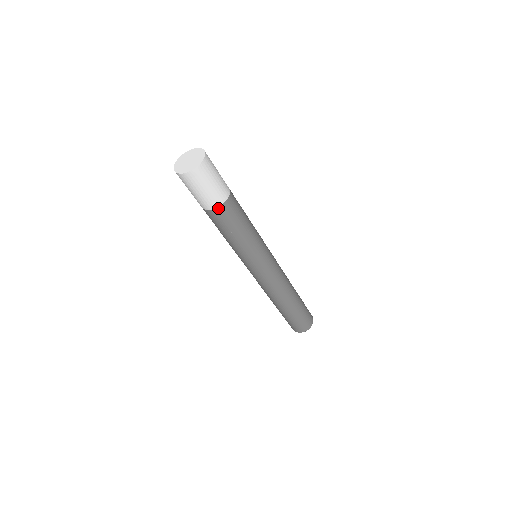
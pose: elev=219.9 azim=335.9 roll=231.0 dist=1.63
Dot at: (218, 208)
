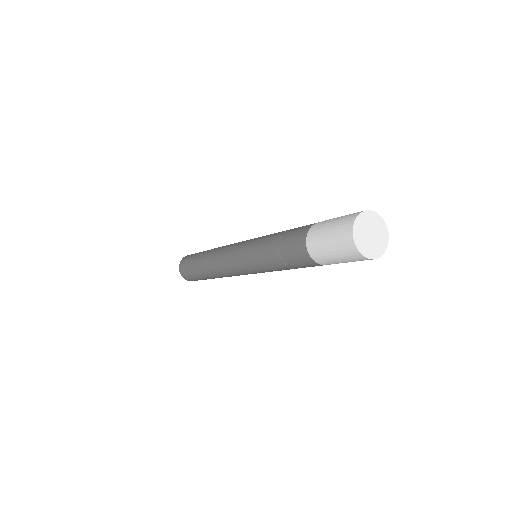
Dot at: occluded
